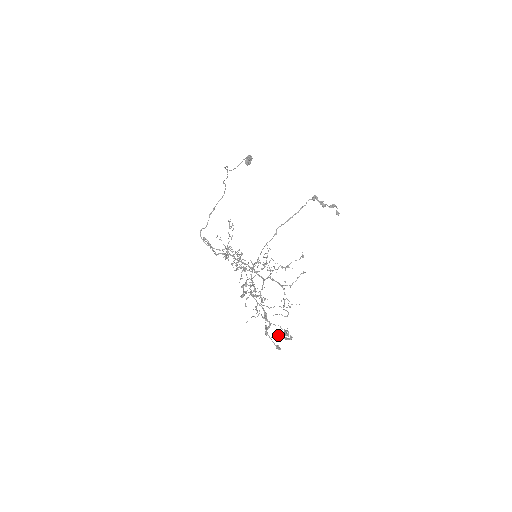
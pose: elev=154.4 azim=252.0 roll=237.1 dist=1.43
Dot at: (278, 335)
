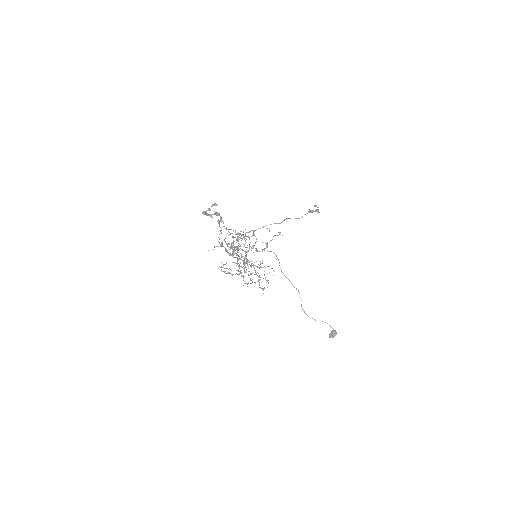
Dot at: occluded
